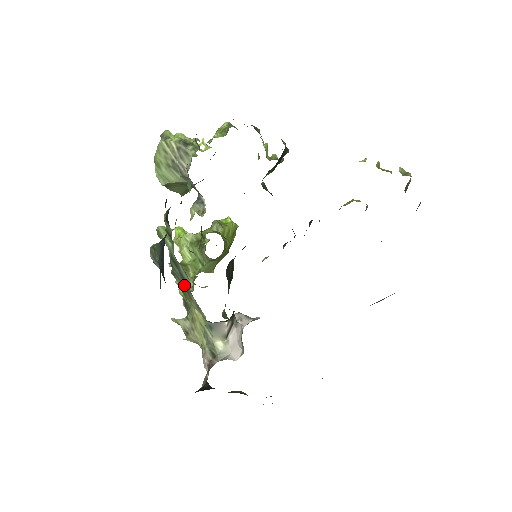
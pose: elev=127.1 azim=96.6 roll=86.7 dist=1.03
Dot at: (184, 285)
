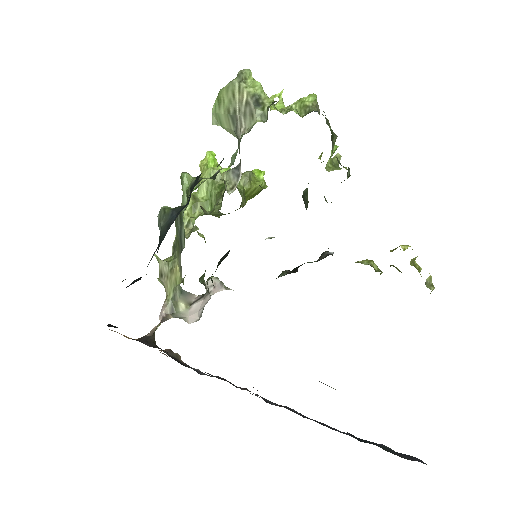
Dot at: (179, 242)
